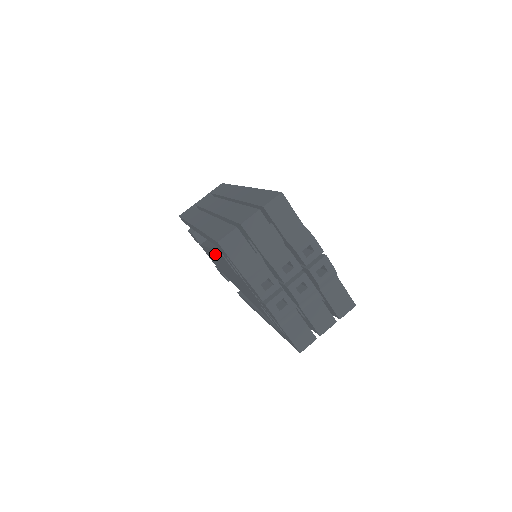
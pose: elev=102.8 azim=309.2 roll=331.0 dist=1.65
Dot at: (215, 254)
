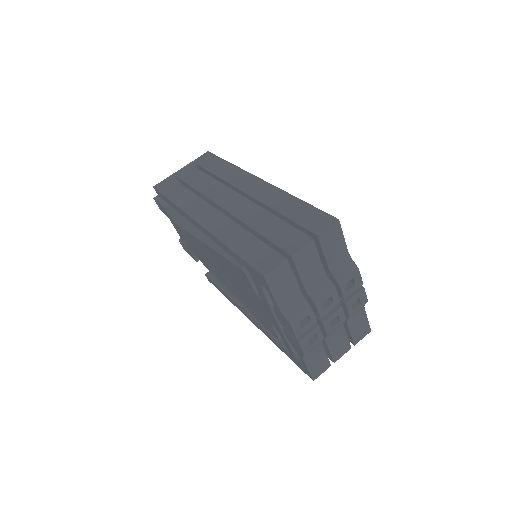
Dot at: (215, 255)
